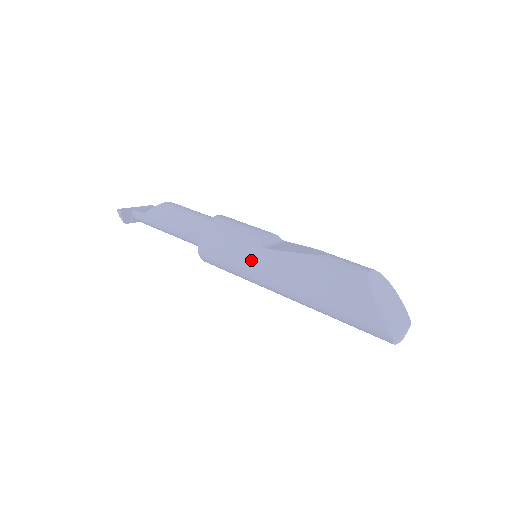
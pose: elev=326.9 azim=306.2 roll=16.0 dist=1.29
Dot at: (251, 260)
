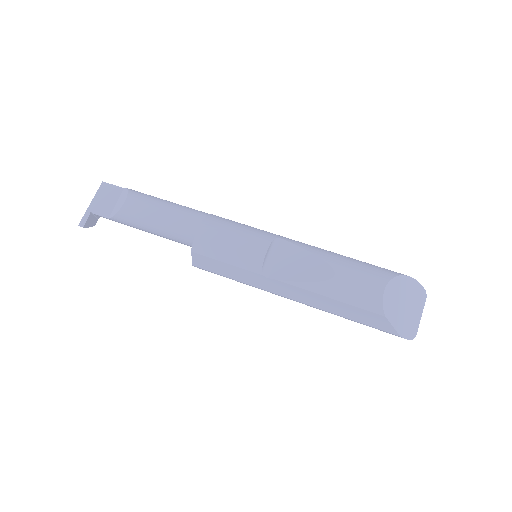
Dot at: (257, 285)
